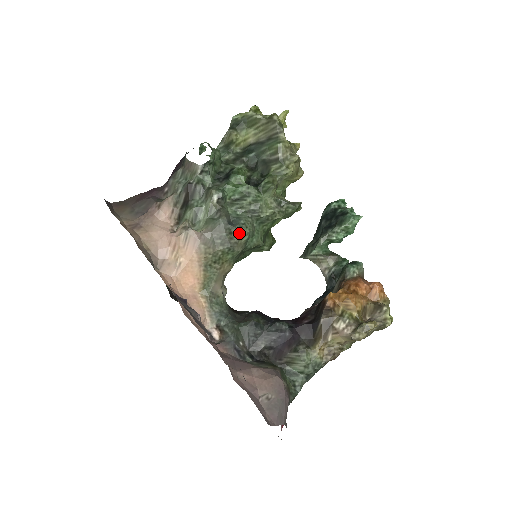
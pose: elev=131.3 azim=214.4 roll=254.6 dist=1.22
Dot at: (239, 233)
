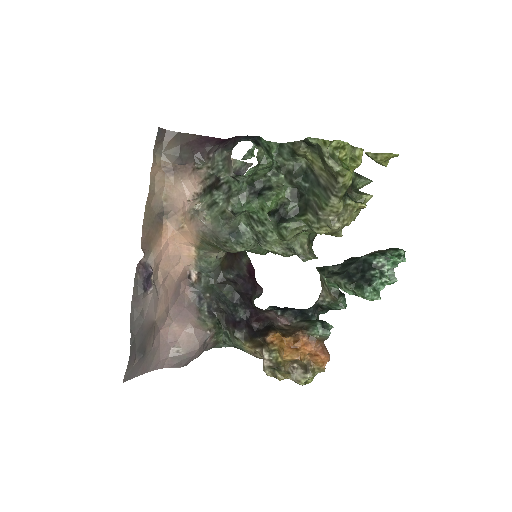
Dot at: (233, 247)
